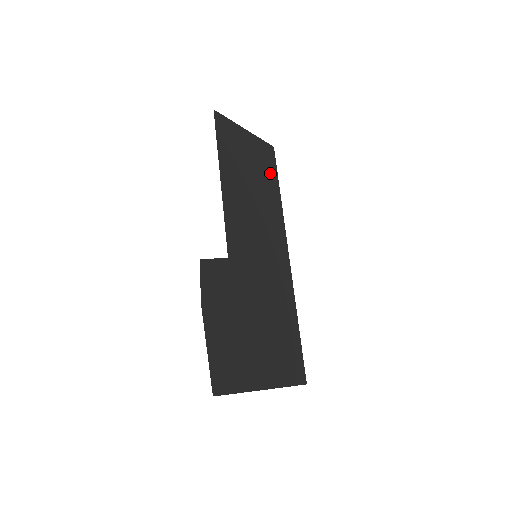
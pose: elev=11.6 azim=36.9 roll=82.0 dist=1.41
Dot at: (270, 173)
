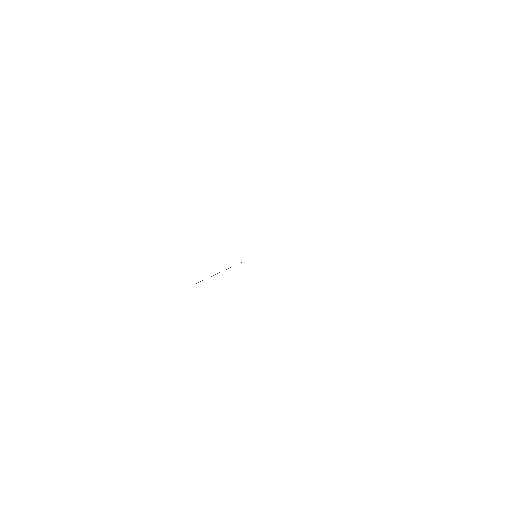
Dot at: occluded
